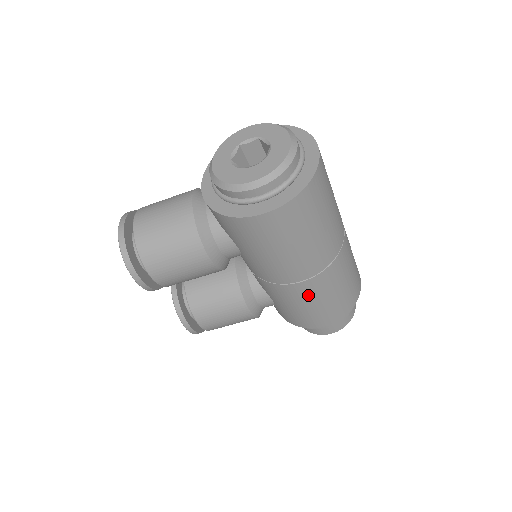
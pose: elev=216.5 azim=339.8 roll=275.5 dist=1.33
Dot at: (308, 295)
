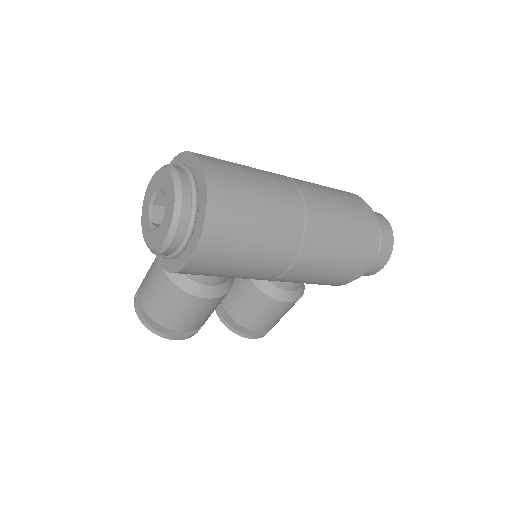
Dot at: (310, 270)
